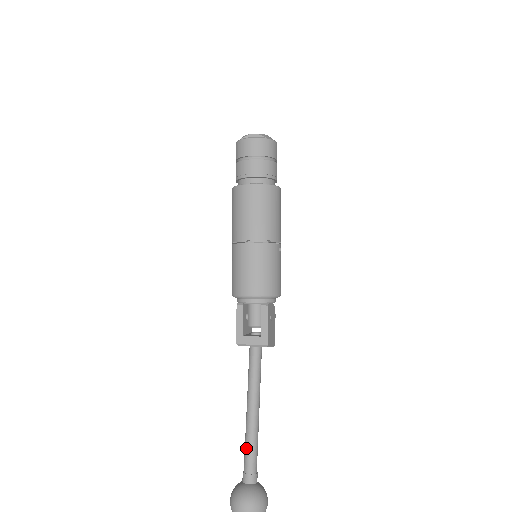
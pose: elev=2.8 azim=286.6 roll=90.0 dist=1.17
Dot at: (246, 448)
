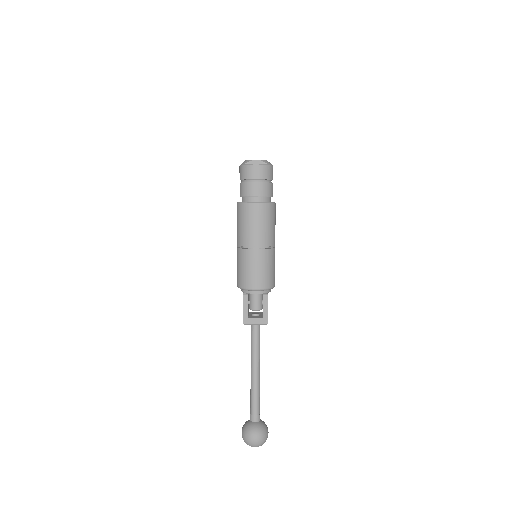
Dot at: (252, 398)
